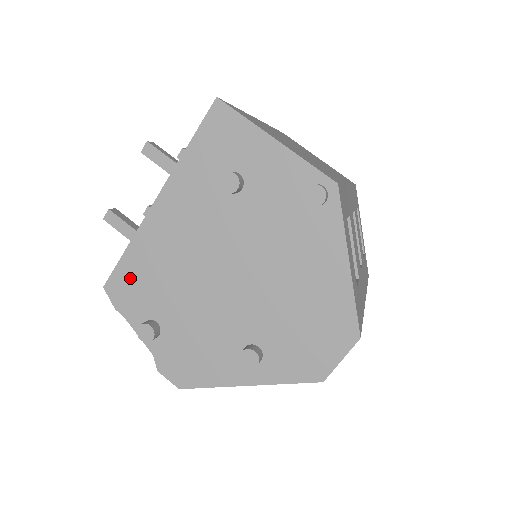
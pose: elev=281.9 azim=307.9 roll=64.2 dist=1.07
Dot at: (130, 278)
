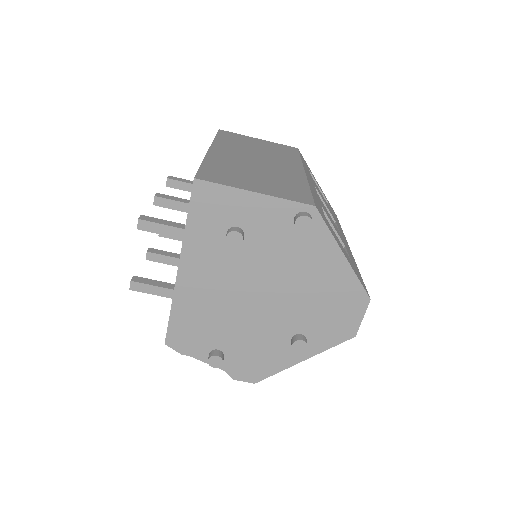
Dot at: (183, 330)
